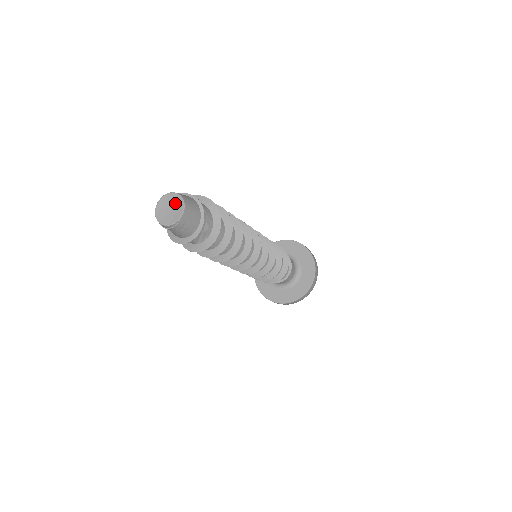
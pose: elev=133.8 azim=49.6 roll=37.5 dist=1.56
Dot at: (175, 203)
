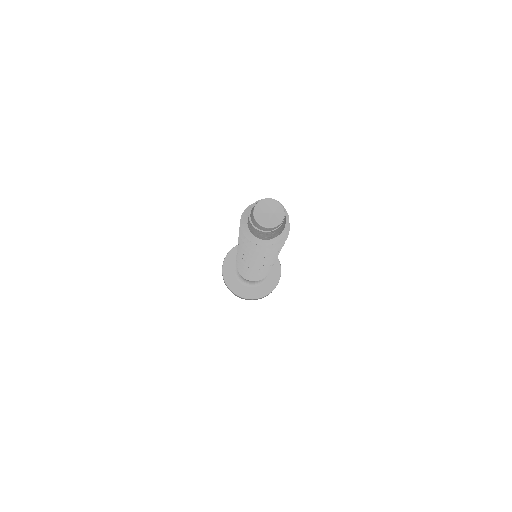
Dot at: (270, 206)
